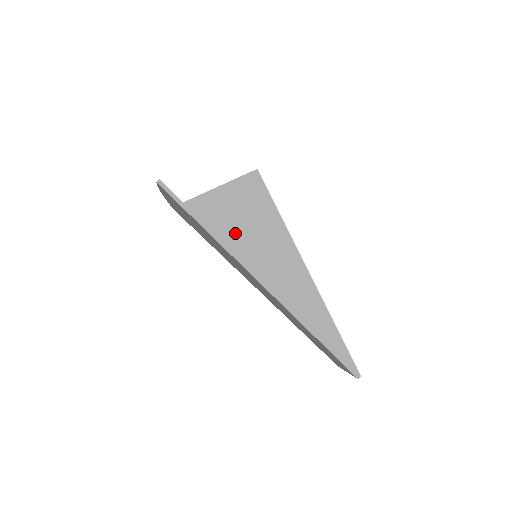
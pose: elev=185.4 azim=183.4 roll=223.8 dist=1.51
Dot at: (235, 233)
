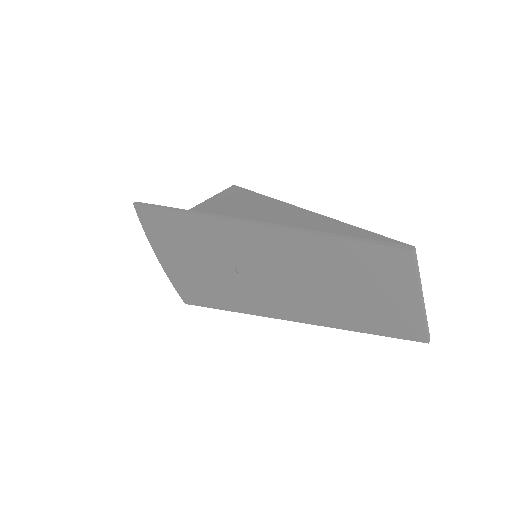
Dot at: occluded
